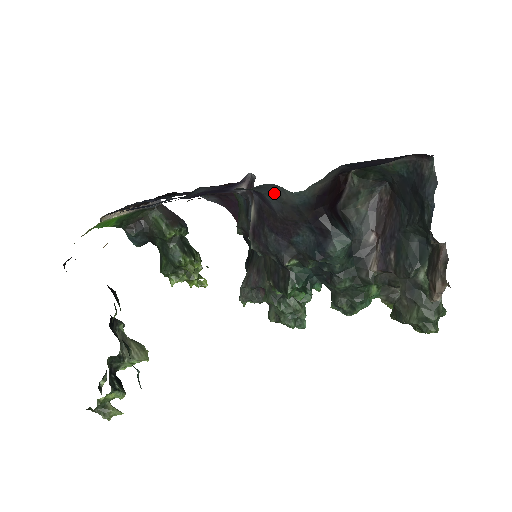
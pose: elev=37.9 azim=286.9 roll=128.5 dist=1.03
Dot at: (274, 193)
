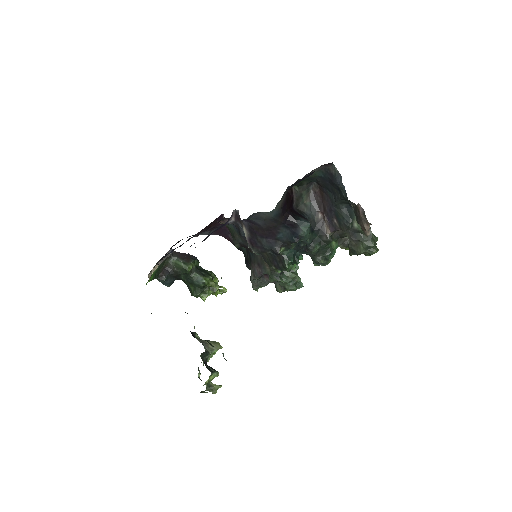
Dot at: (258, 217)
